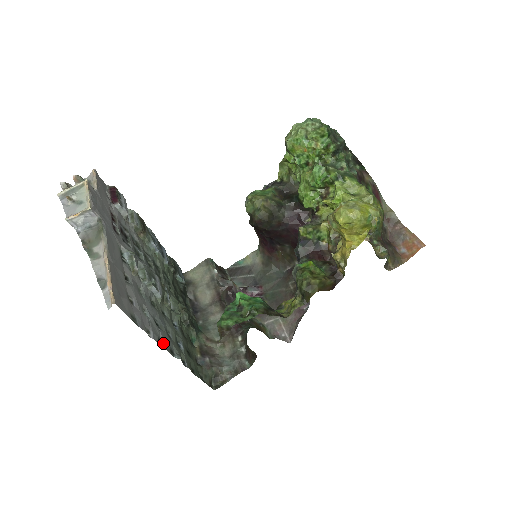
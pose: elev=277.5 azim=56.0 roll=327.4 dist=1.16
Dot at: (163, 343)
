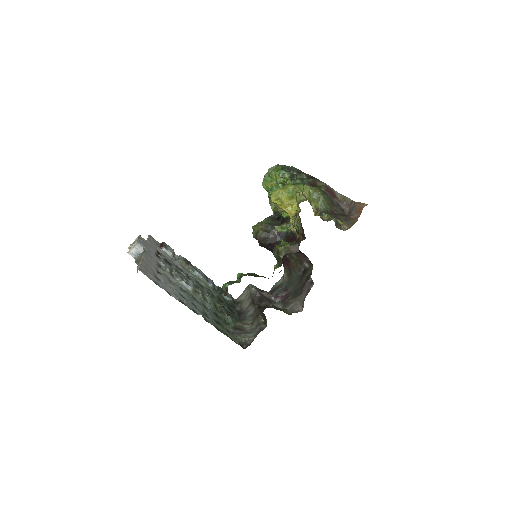
Dot at: (185, 304)
